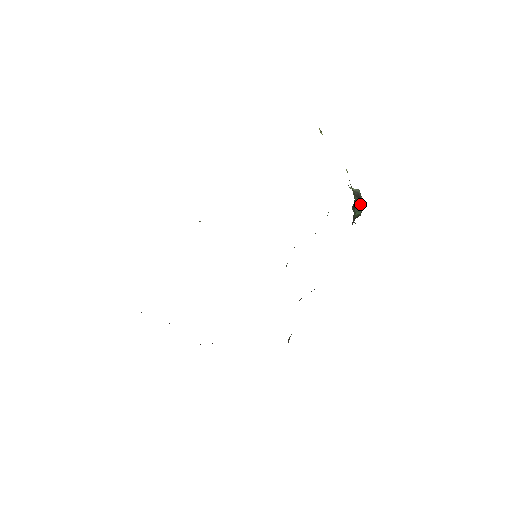
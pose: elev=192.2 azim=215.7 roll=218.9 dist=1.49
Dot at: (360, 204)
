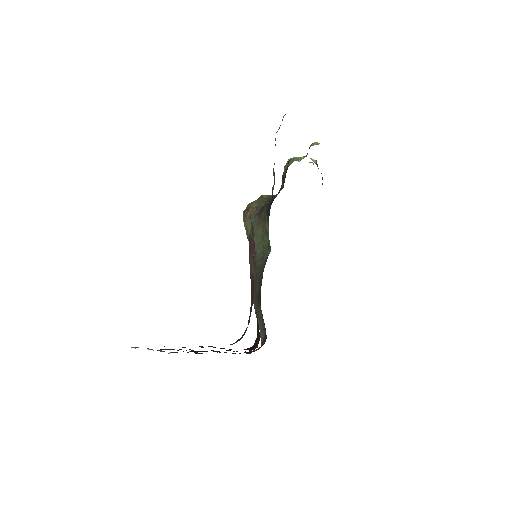
Dot at: (322, 178)
